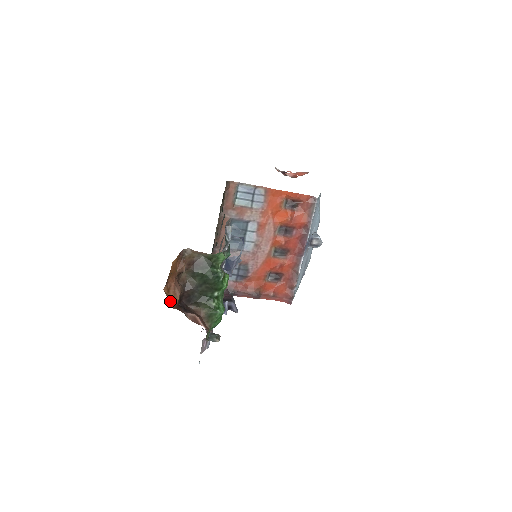
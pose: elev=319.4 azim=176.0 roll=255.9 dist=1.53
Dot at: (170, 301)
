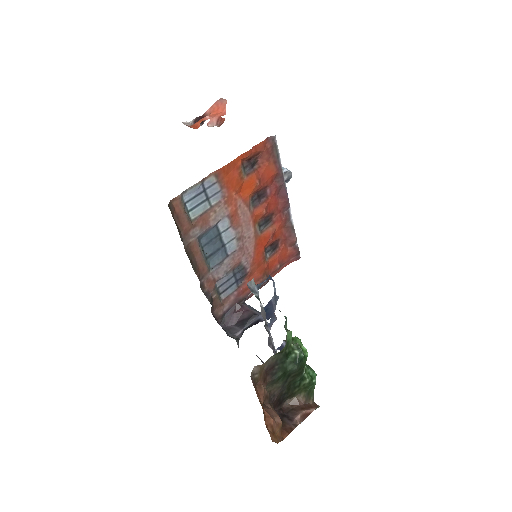
Dot at: (278, 436)
